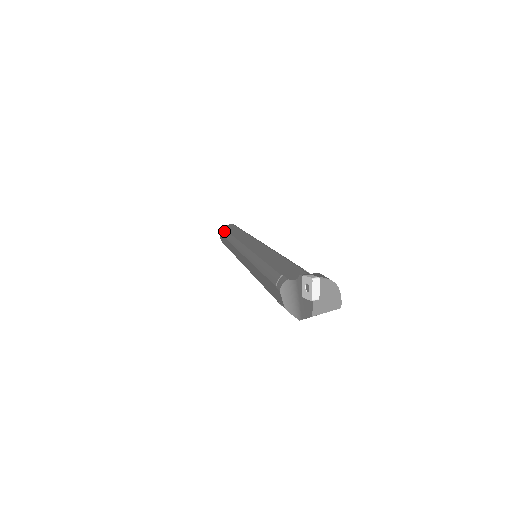
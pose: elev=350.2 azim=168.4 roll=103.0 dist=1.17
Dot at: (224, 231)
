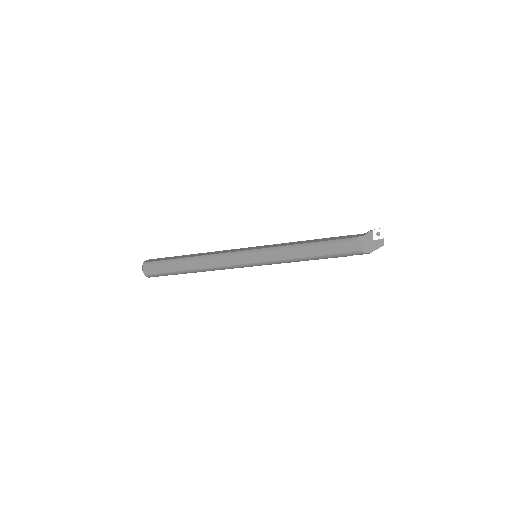
Dot at: (166, 261)
